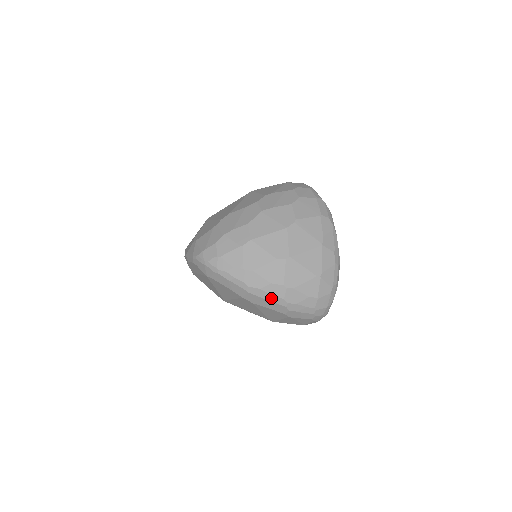
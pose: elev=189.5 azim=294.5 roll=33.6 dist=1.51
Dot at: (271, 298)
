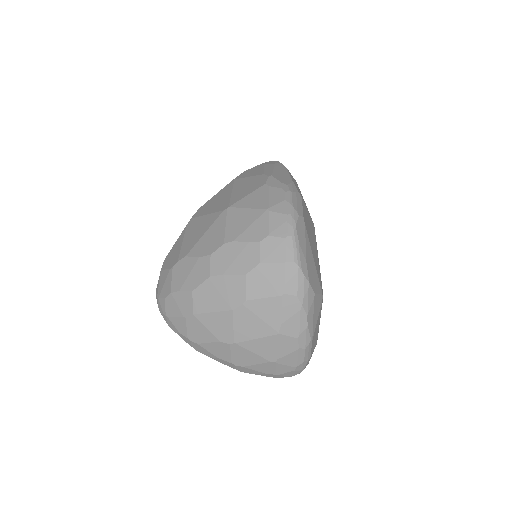
Dot at: (224, 364)
